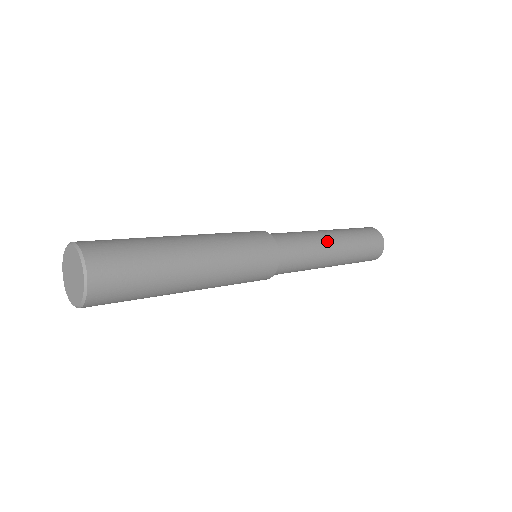
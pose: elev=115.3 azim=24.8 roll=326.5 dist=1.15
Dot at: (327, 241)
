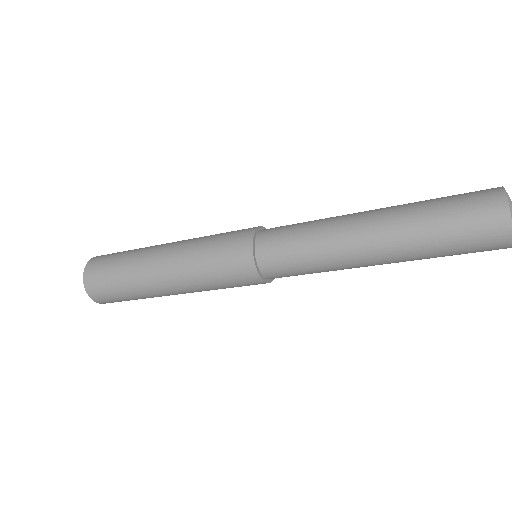
Dot at: (348, 224)
